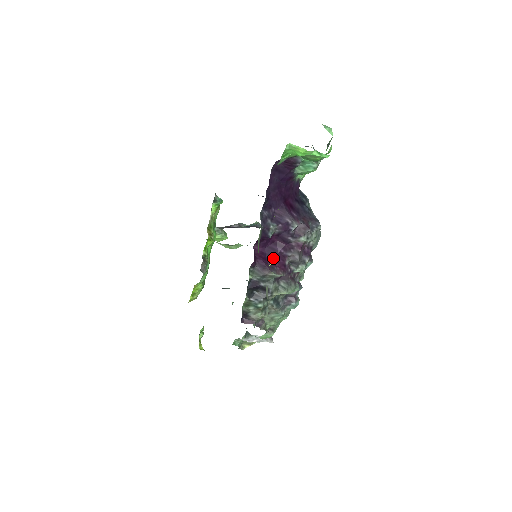
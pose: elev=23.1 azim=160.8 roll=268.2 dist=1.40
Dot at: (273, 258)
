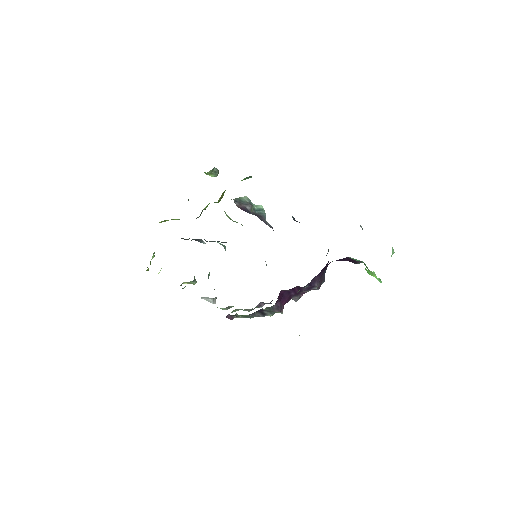
Dot at: (285, 299)
